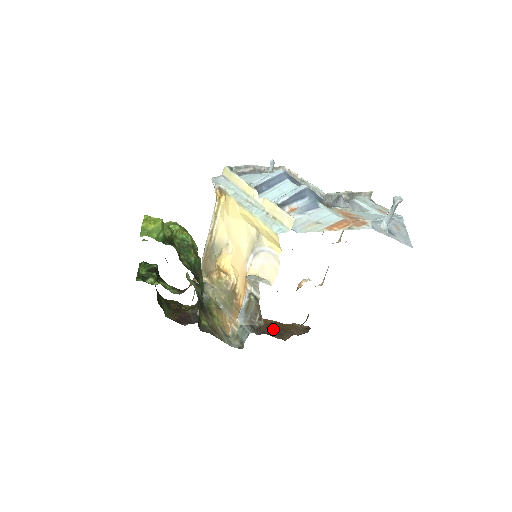
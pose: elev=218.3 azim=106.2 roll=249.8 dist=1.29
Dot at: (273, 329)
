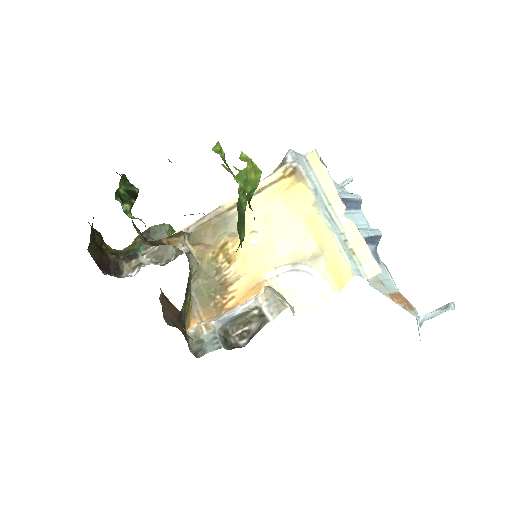
Dot at: (183, 325)
